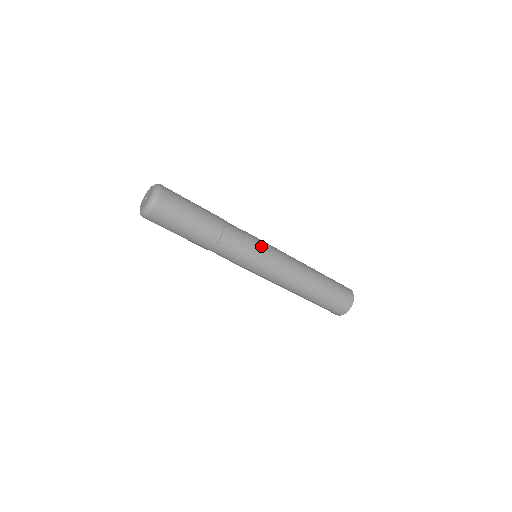
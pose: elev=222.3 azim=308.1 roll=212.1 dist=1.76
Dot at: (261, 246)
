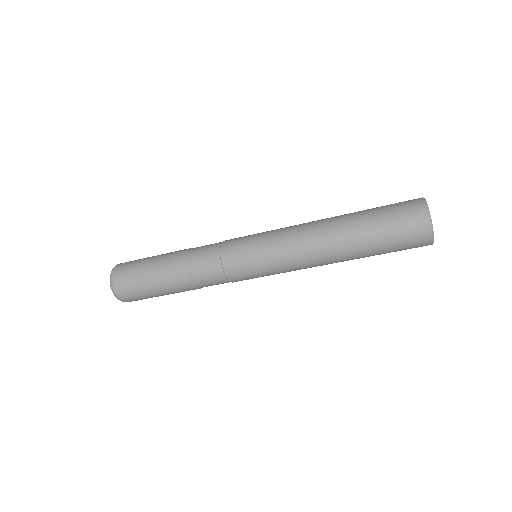
Dot at: (243, 237)
